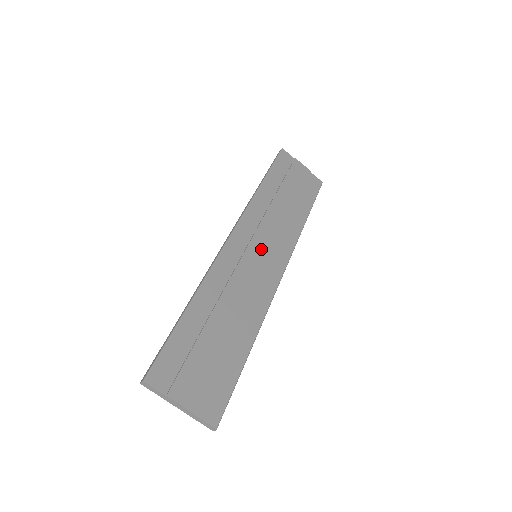
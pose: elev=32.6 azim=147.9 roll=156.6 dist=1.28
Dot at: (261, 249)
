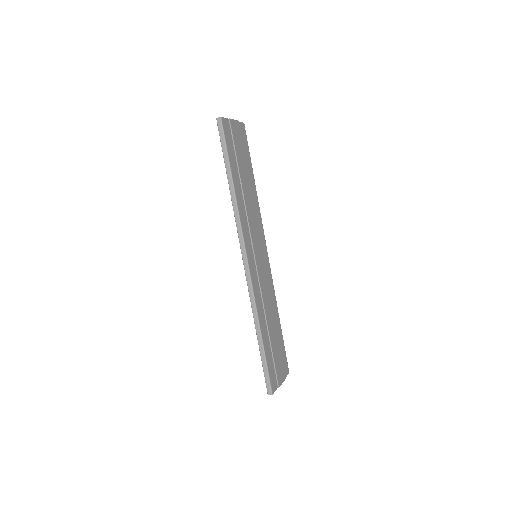
Dot at: (258, 250)
